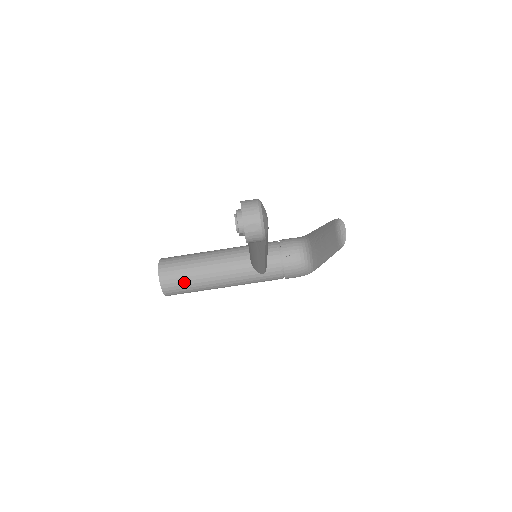
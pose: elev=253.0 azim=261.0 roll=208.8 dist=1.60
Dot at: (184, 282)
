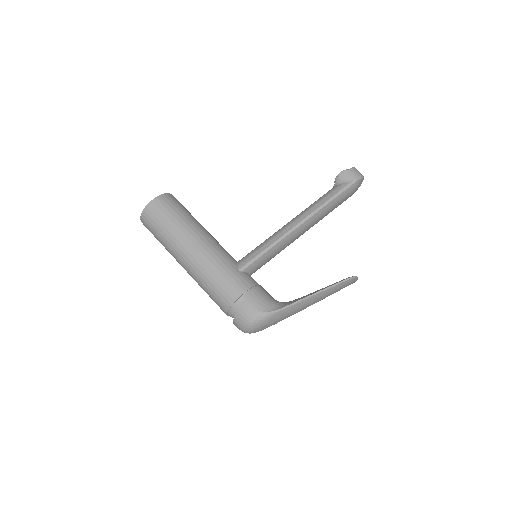
Dot at: (184, 210)
